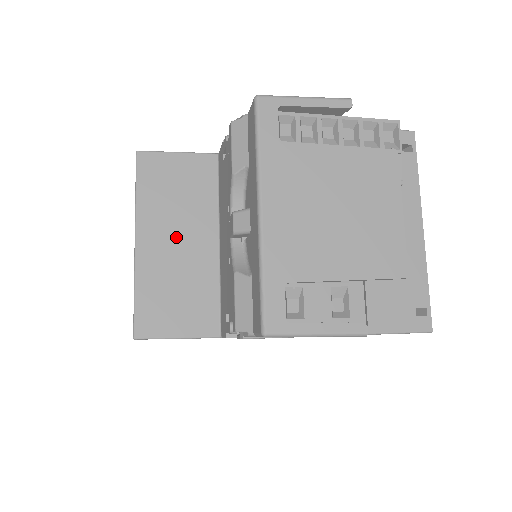
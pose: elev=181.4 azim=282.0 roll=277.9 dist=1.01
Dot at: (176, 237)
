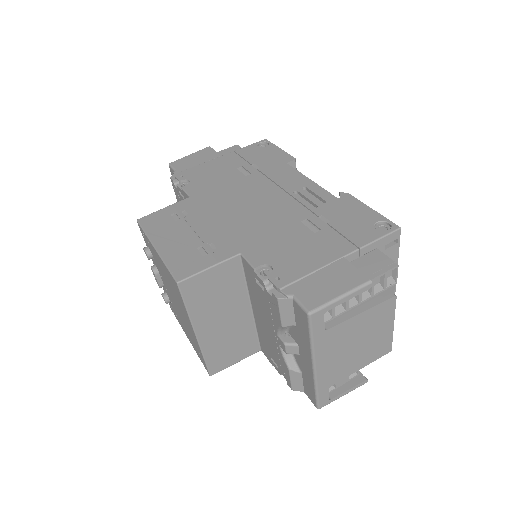
Dot at: (222, 319)
